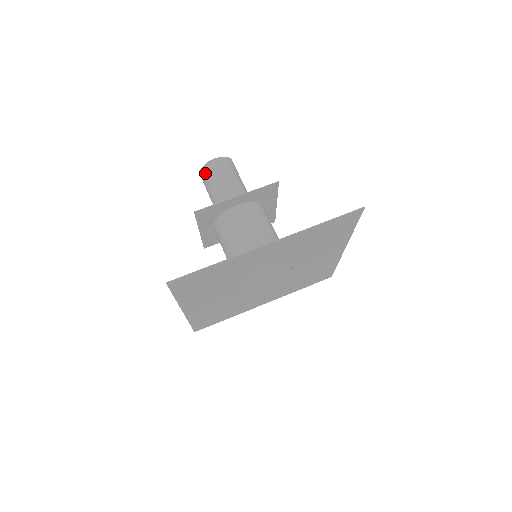
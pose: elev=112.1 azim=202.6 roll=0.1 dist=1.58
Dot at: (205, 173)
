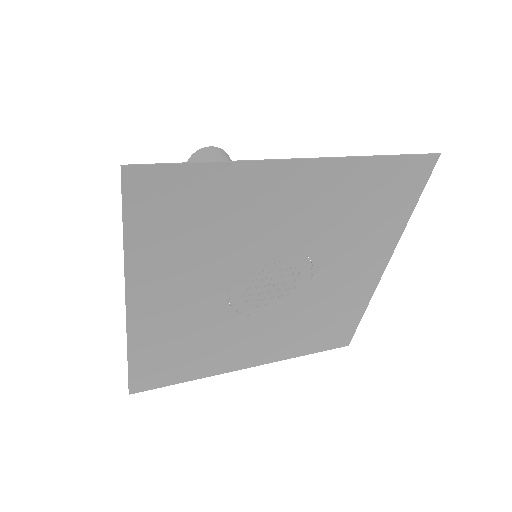
Dot at: (194, 160)
